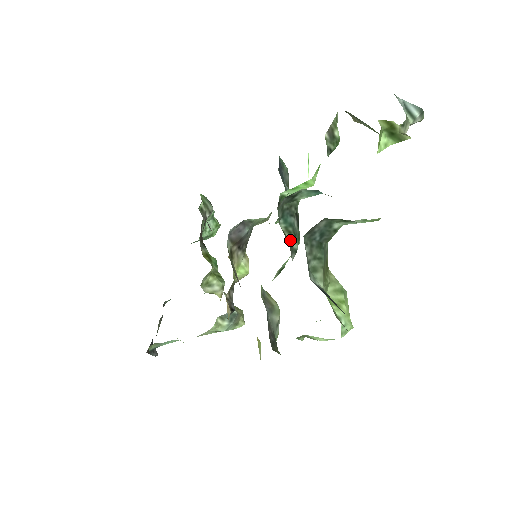
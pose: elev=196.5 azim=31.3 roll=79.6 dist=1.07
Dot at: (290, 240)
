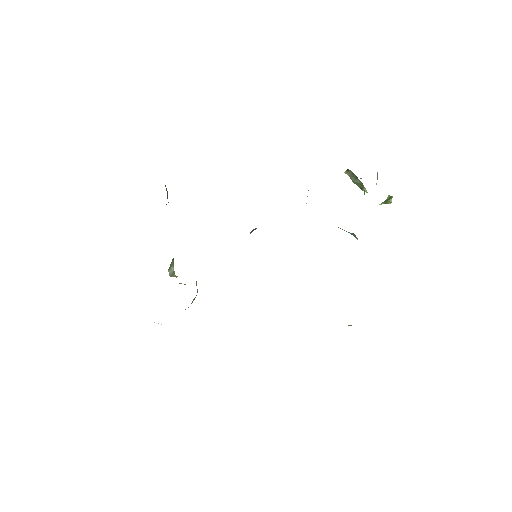
Dot at: occluded
